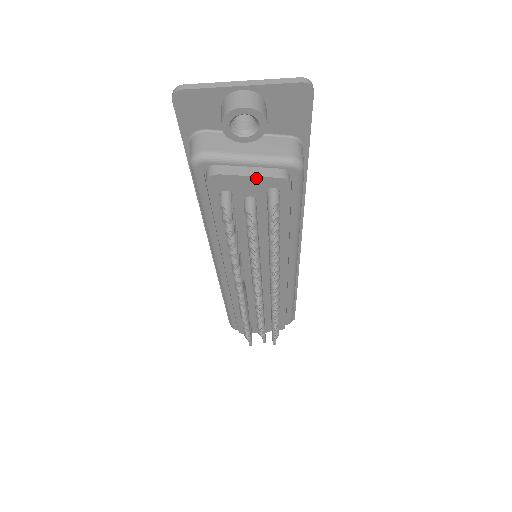
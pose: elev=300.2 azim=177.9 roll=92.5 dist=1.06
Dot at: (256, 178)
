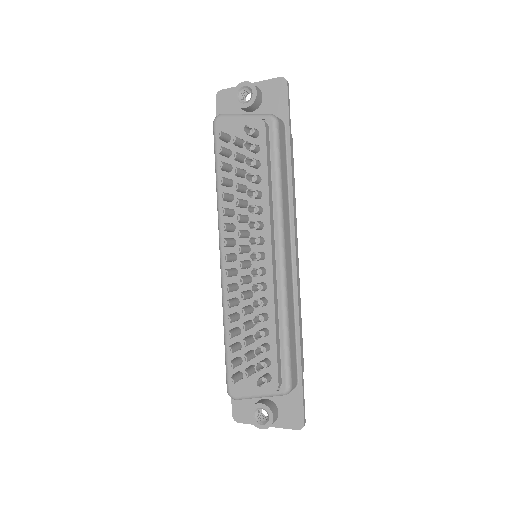
Dot at: (245, 120)
